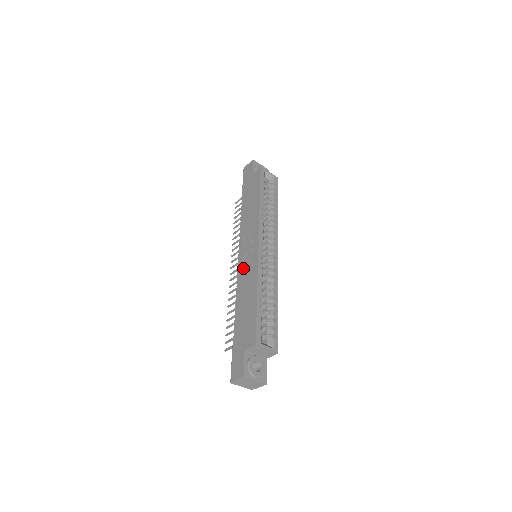
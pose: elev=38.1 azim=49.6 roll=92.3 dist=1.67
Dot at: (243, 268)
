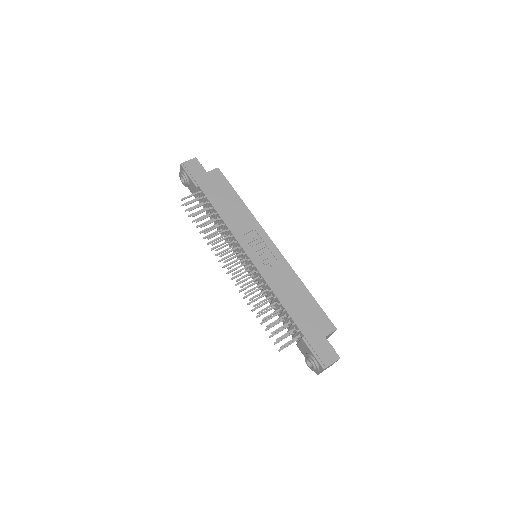
Dot at: (265, 266)
